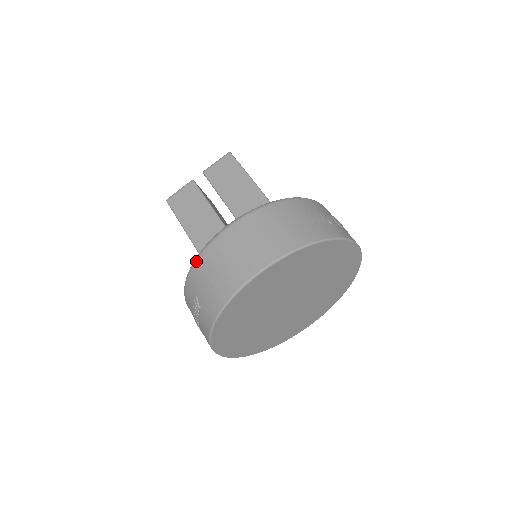
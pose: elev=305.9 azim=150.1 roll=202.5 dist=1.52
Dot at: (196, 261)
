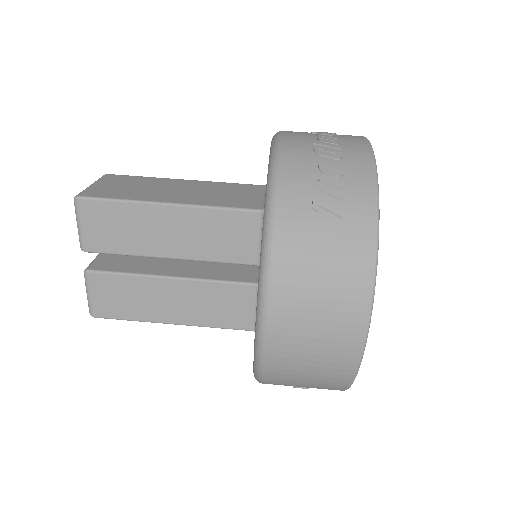
Dot at: (263, 377)
